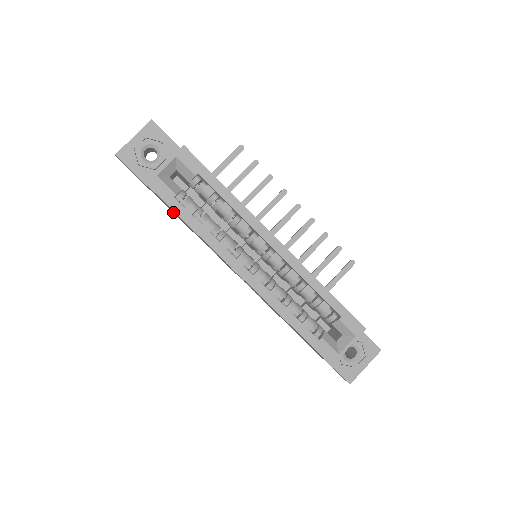
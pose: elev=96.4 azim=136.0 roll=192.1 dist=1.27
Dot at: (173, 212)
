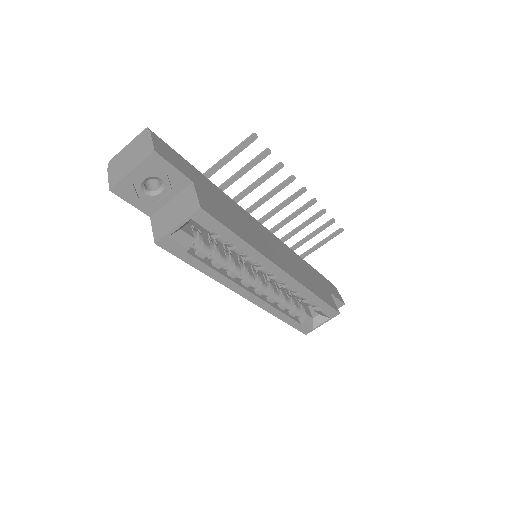
Dot at: occluded
